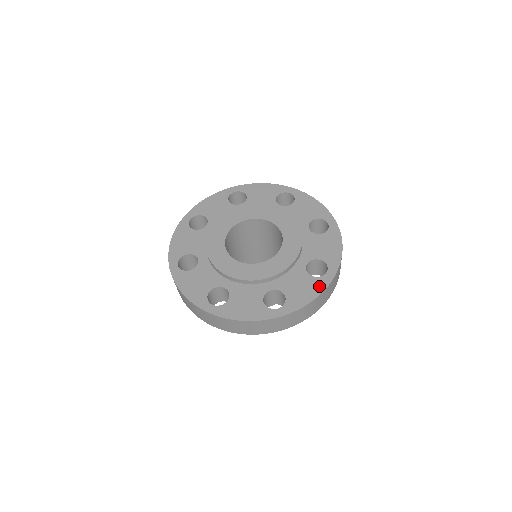
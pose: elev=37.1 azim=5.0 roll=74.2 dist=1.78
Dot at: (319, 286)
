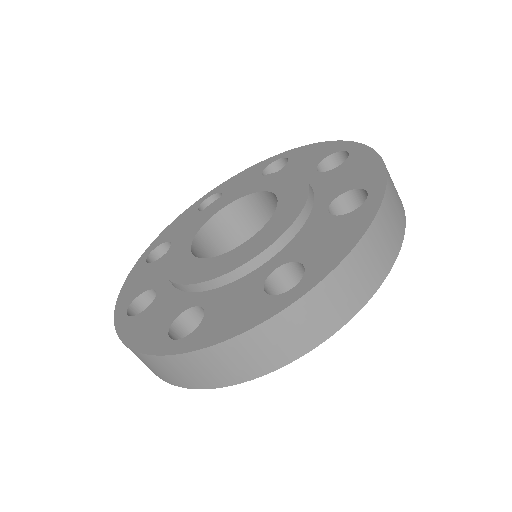
Dot at: (361, 219)
